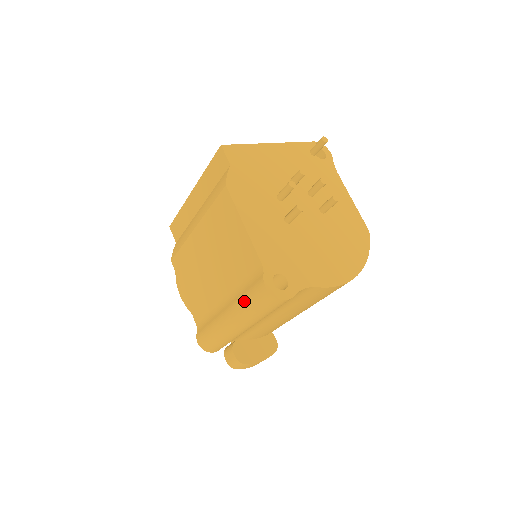
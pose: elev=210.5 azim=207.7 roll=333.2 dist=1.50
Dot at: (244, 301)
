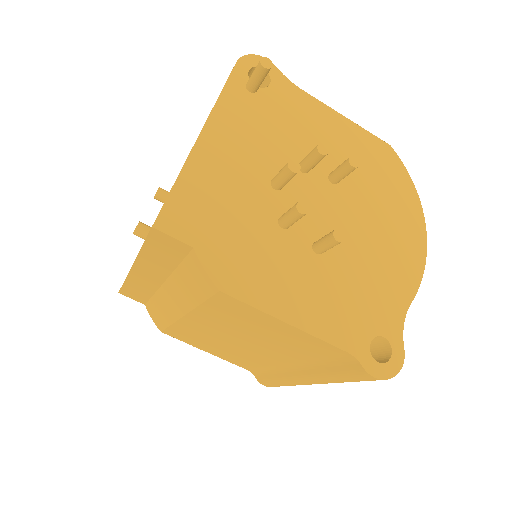
Dot at: (335, 380)
